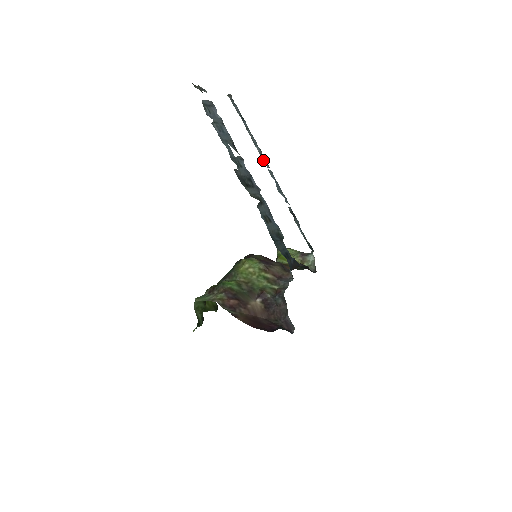
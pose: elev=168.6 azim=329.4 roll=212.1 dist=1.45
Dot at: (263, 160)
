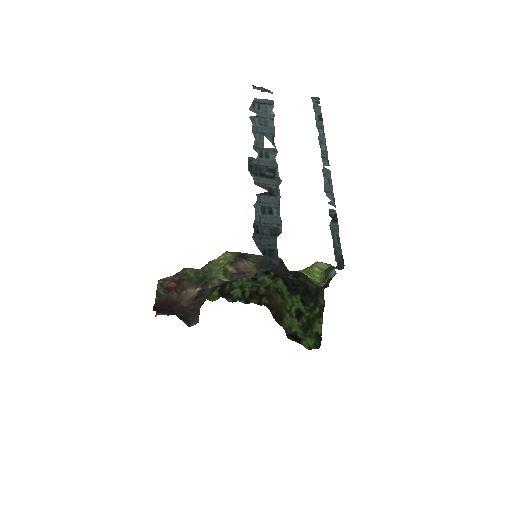
Dot at: (323, 158)
